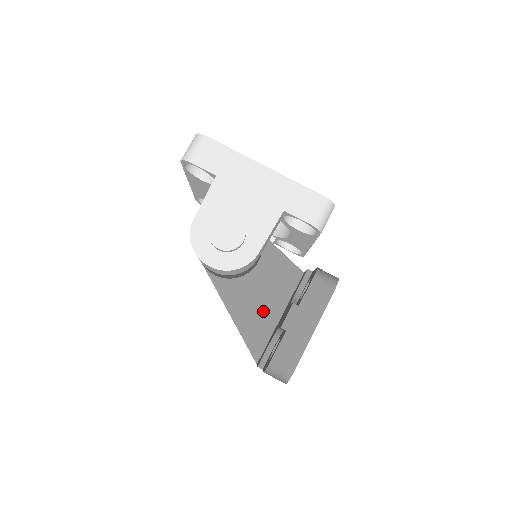
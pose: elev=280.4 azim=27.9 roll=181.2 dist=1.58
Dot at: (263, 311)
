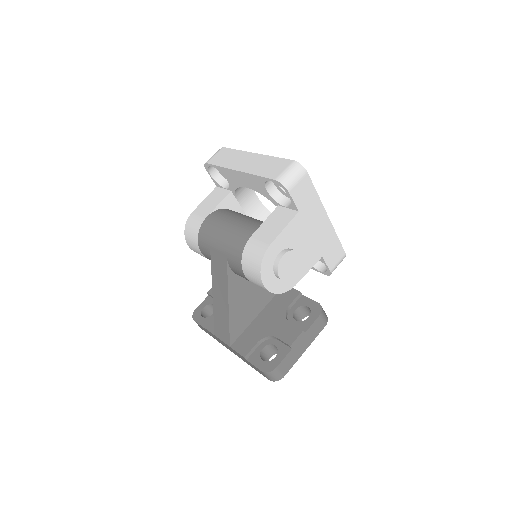
Dot at: (250, 307)
